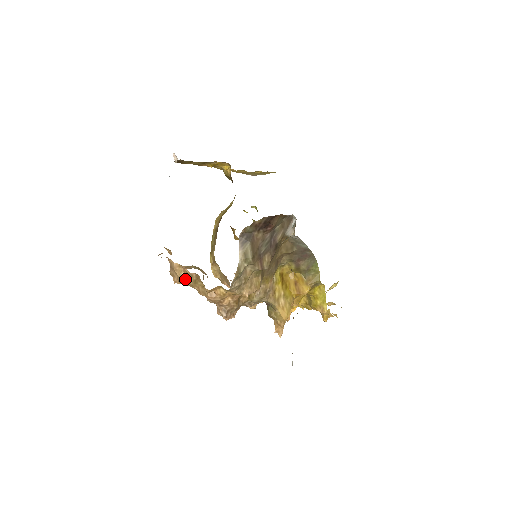
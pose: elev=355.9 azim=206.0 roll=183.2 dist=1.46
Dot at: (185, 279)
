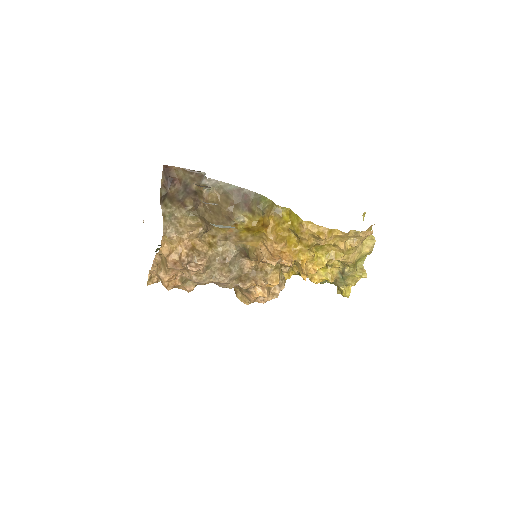
Dot at: (161, 271)
